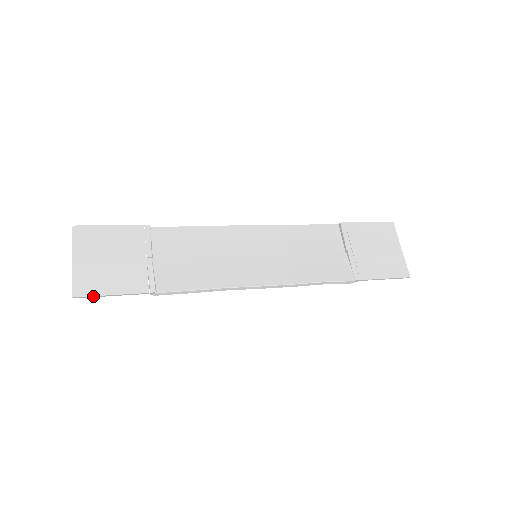
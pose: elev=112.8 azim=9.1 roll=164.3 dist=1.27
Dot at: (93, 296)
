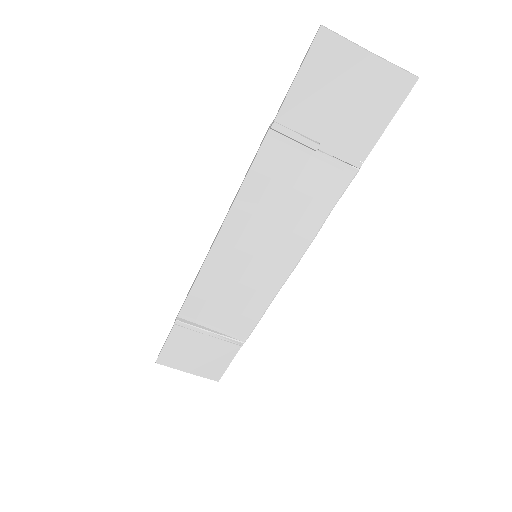
Dot at: occluded
